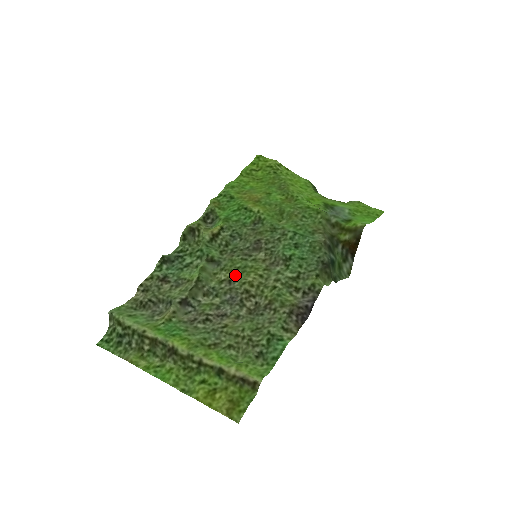
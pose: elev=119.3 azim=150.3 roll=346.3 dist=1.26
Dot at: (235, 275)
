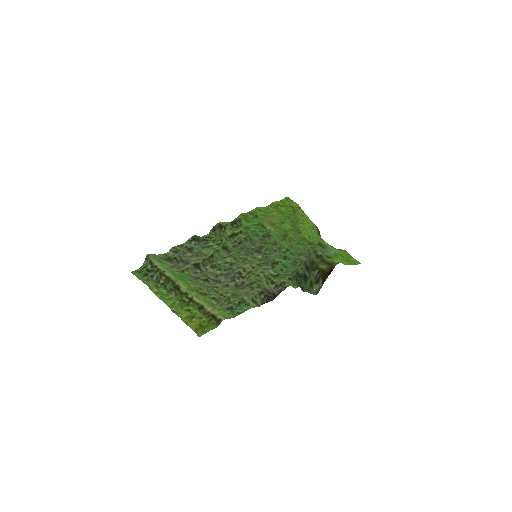
Dot at: (237, 261)
